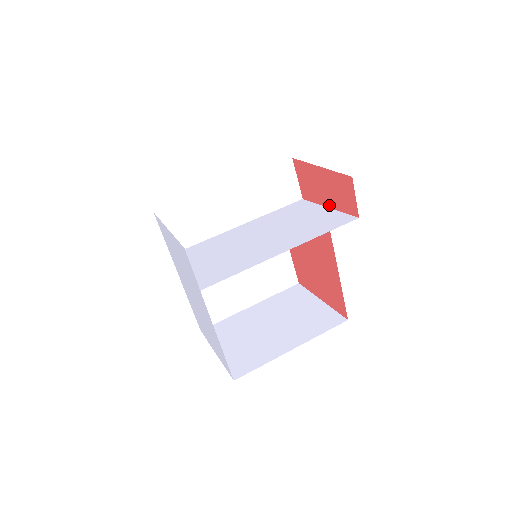
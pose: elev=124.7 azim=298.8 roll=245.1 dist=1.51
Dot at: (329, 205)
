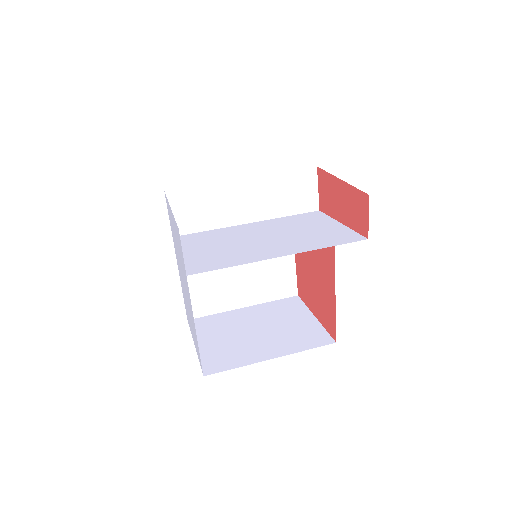
Dot at: (342, 221)
